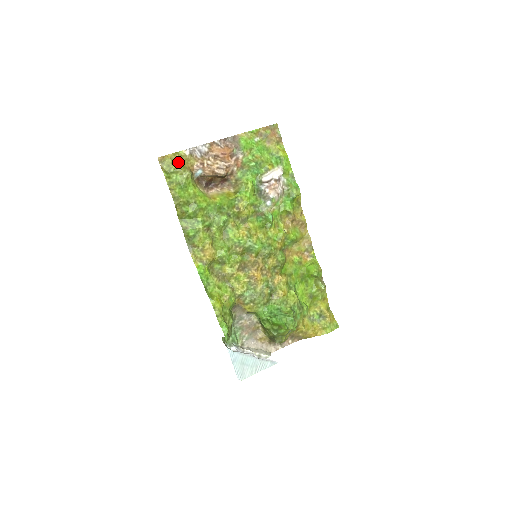
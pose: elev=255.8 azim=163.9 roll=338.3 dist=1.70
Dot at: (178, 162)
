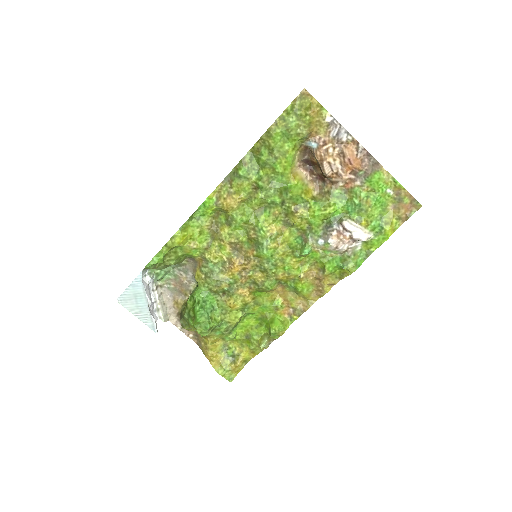
Dot at: (311, 114)
